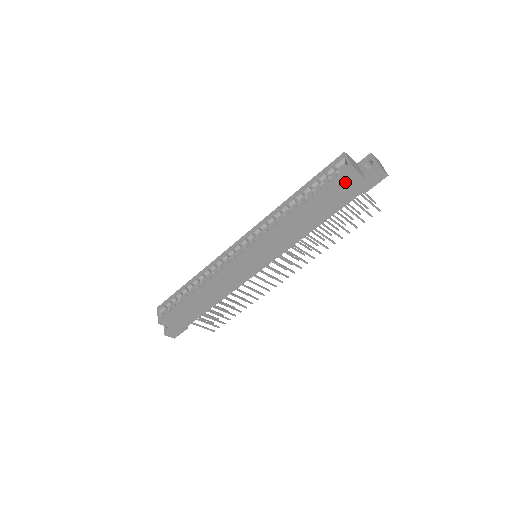
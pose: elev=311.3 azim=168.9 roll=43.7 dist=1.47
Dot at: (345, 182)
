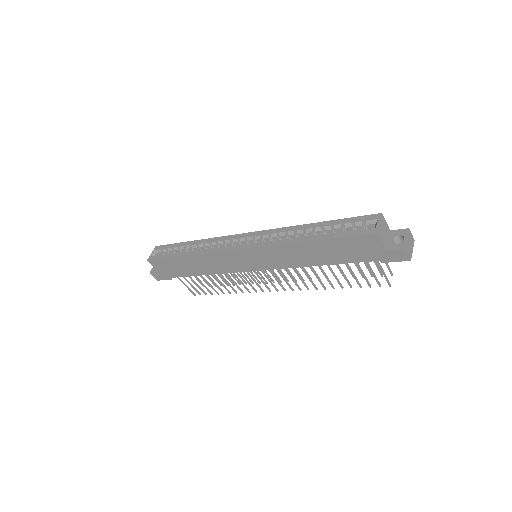
Dot at: (364, 242)
